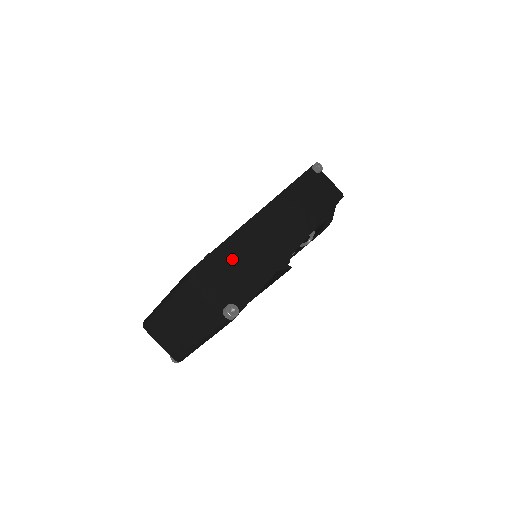
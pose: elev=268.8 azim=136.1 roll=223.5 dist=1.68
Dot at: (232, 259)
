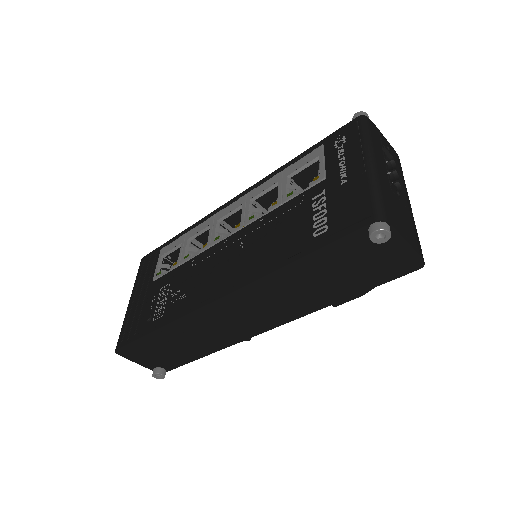
Dot at: (164, 342)
